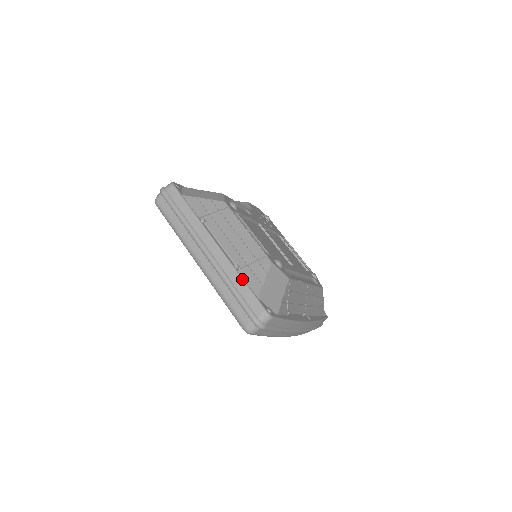
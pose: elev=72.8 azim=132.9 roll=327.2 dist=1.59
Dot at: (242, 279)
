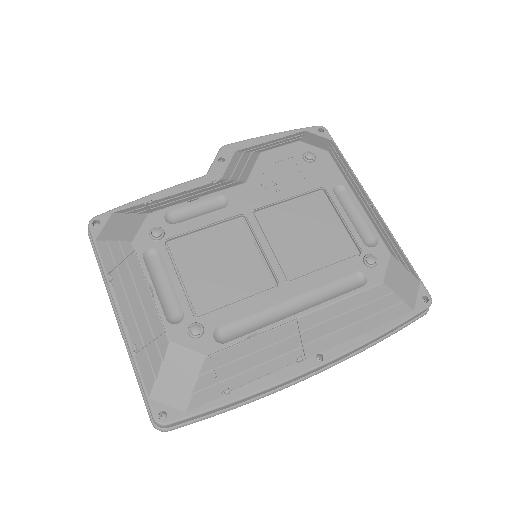
Dot at: (136, 369)
